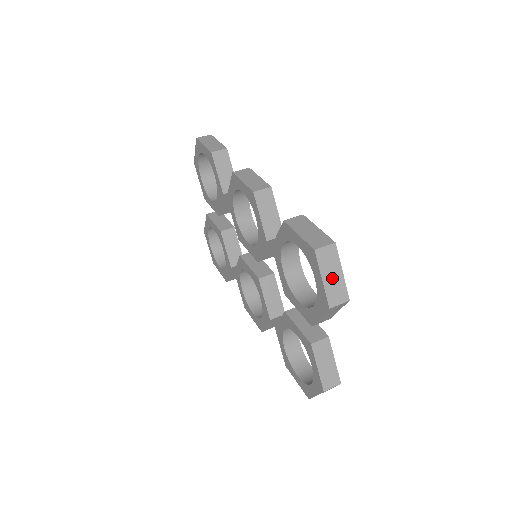
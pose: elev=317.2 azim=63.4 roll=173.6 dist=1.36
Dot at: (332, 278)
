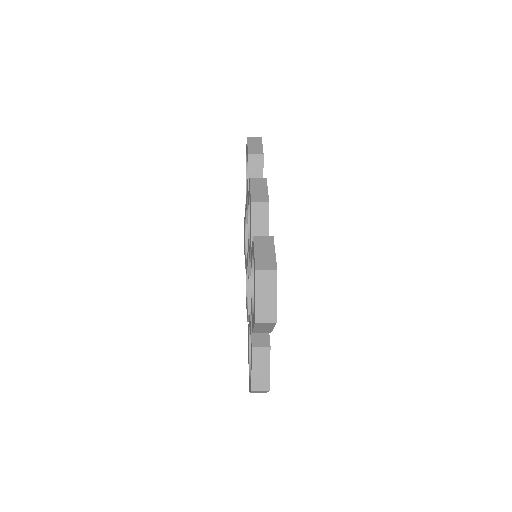
Dot at: (265, 298)
